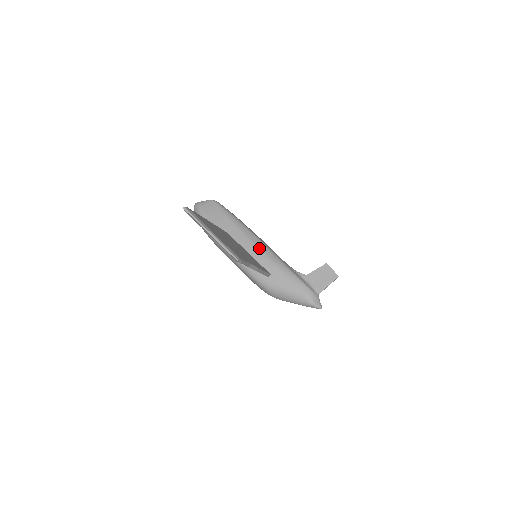
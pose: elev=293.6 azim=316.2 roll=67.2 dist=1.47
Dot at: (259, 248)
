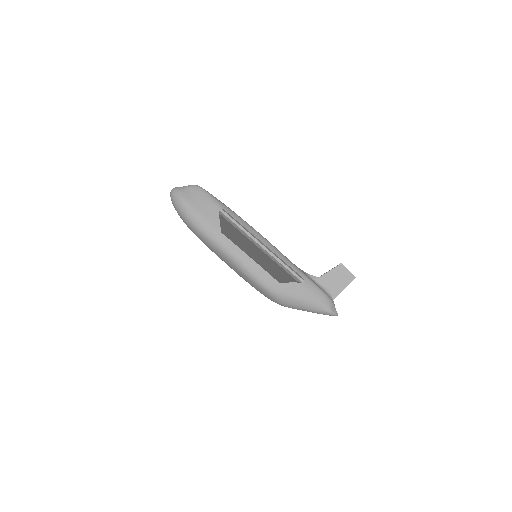
Dot at: occluded
